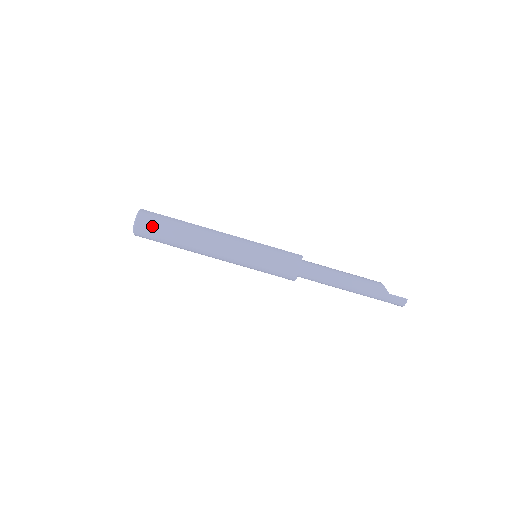
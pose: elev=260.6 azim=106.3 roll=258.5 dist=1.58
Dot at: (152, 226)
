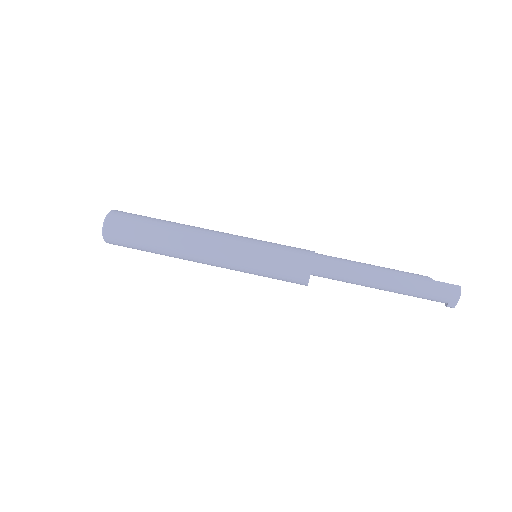
Dot at: (128, 217)
